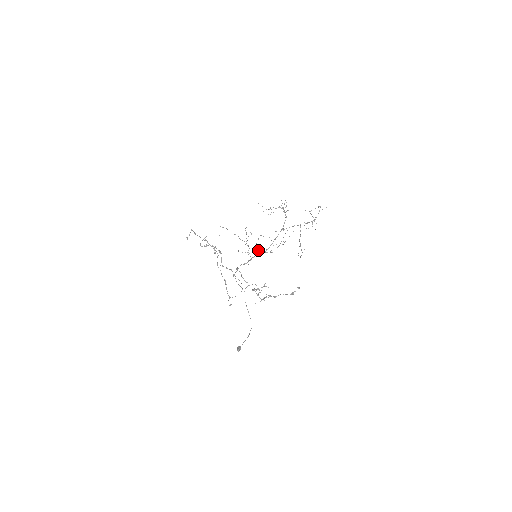
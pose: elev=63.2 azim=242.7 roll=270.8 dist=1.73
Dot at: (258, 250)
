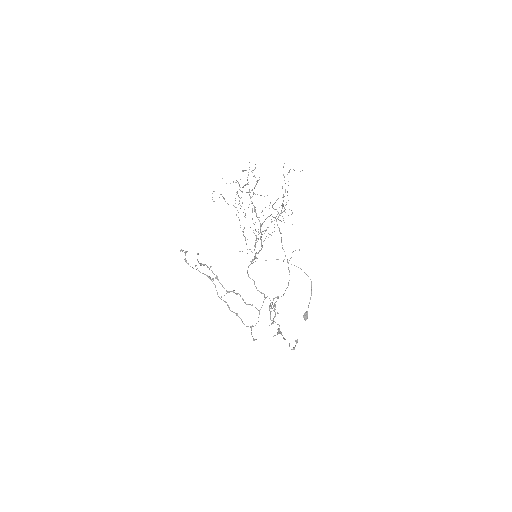
Dot at: occluded
